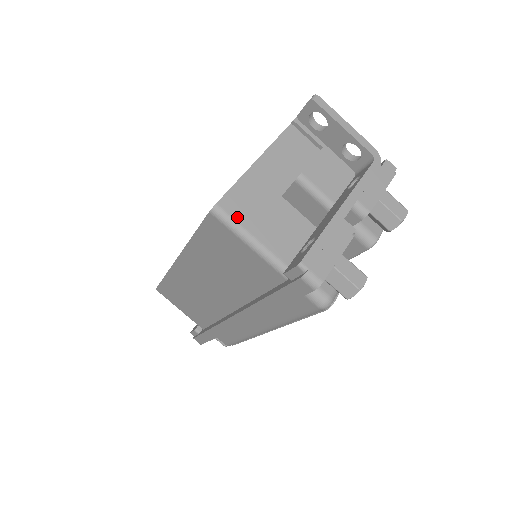
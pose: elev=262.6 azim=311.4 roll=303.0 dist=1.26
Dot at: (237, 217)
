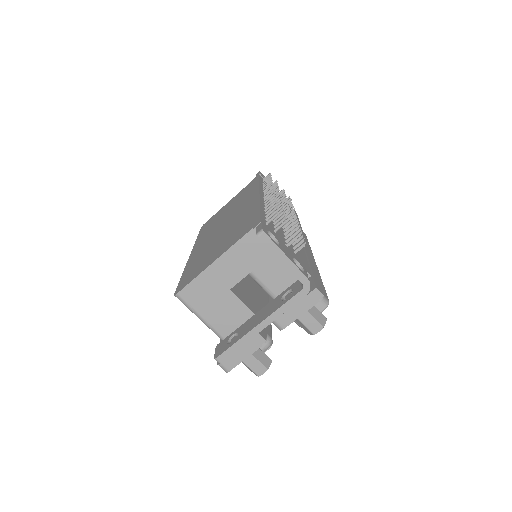
Dot at: (191, 304)
